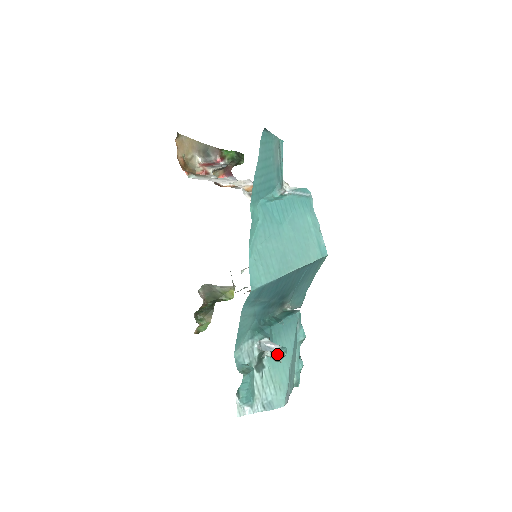
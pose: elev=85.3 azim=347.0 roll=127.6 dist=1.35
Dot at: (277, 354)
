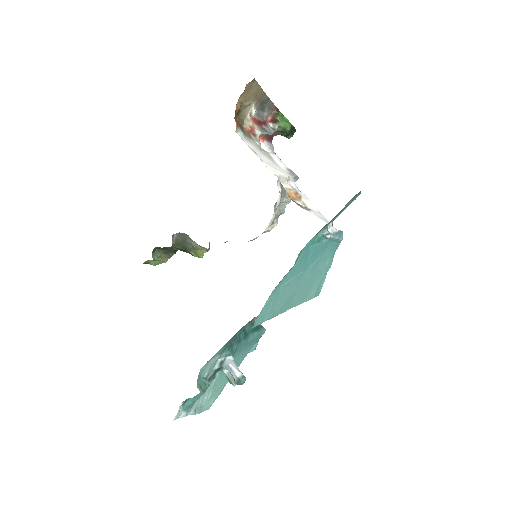
Dot at: (236, 380)
